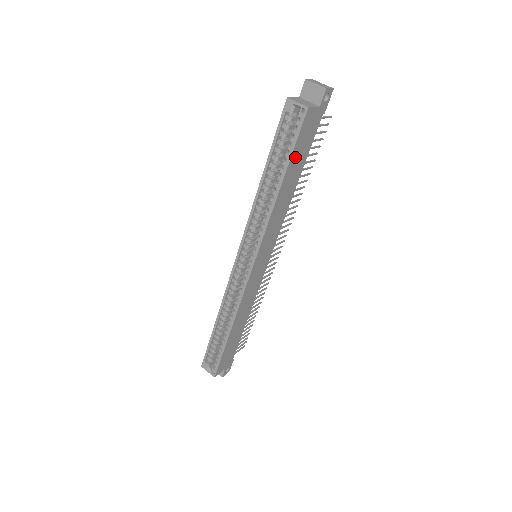
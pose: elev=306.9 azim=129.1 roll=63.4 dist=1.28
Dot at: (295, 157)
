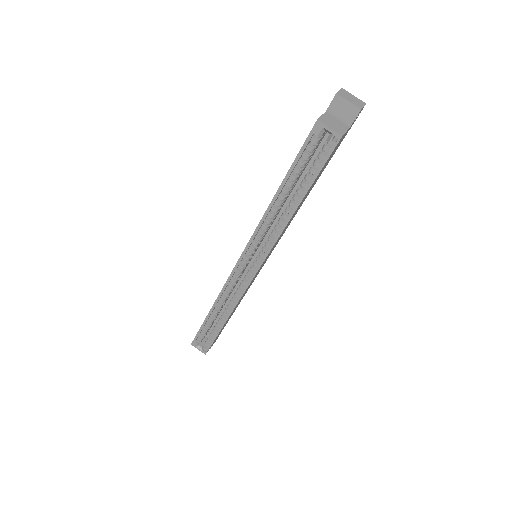
Dot at: (316, 178)
